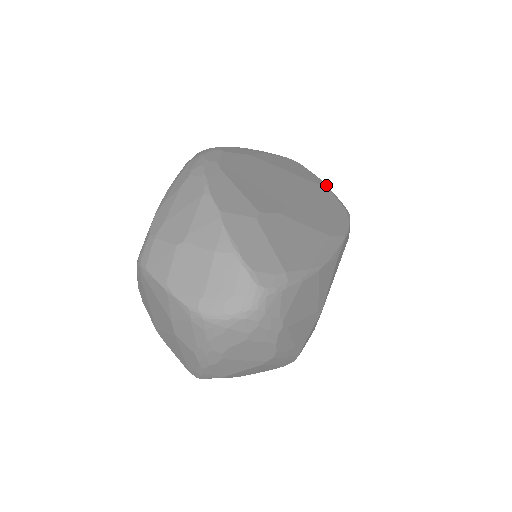
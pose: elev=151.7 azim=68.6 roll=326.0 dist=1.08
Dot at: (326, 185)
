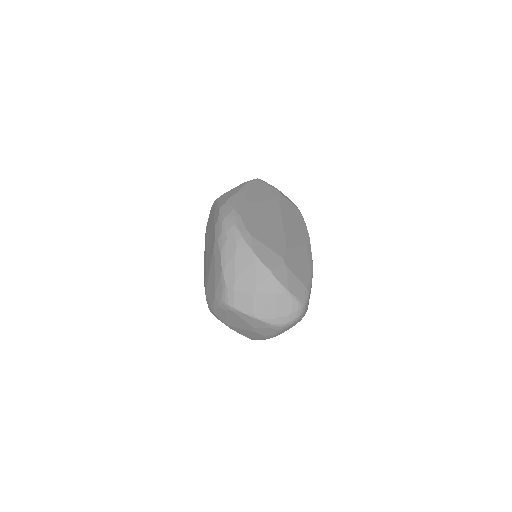
Dot at: (280, 192)
